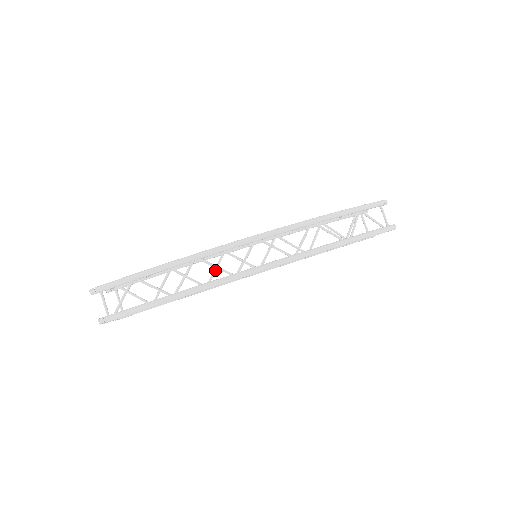
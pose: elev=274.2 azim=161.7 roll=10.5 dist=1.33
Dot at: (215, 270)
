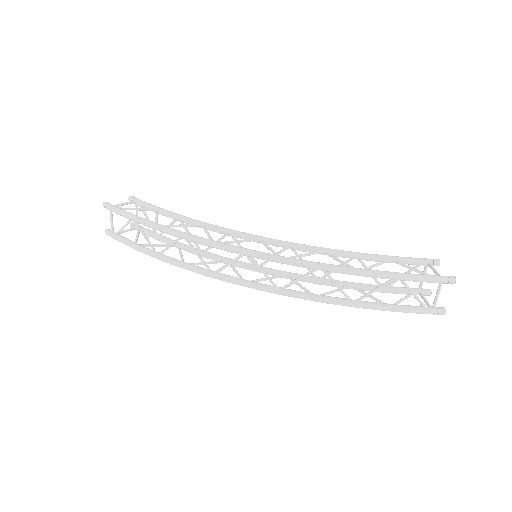
Dot at: occluded
